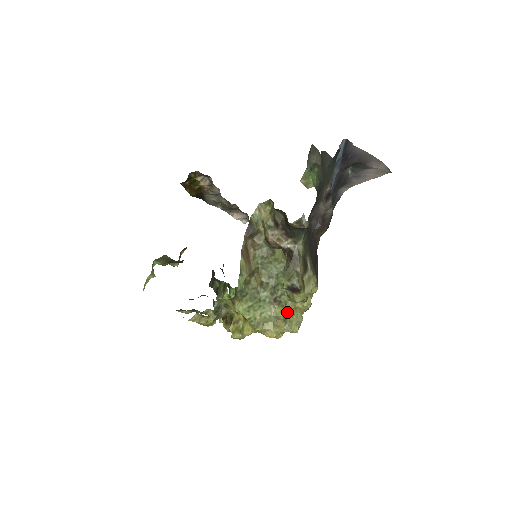
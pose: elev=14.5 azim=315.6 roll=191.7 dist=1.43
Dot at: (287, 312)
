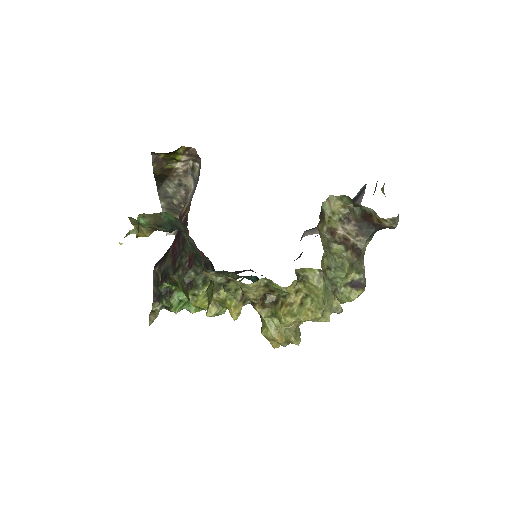
Dot at: occluded
